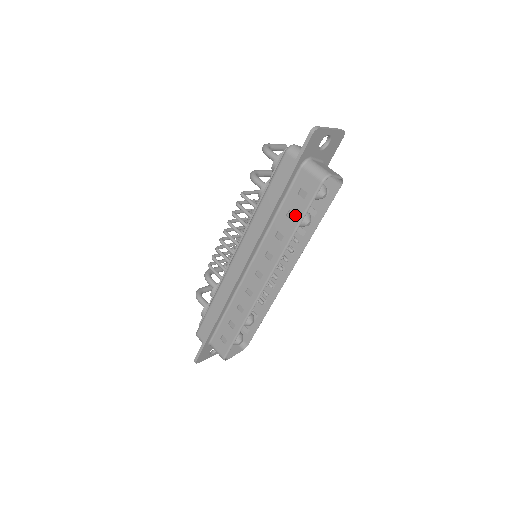
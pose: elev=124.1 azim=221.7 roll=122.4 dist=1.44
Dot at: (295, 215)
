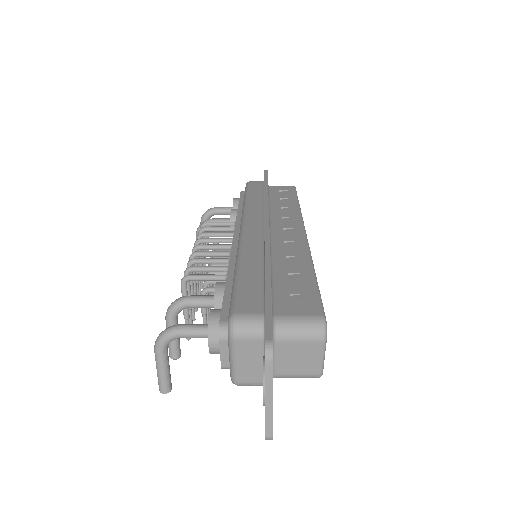
Dot at: (289, 198)
